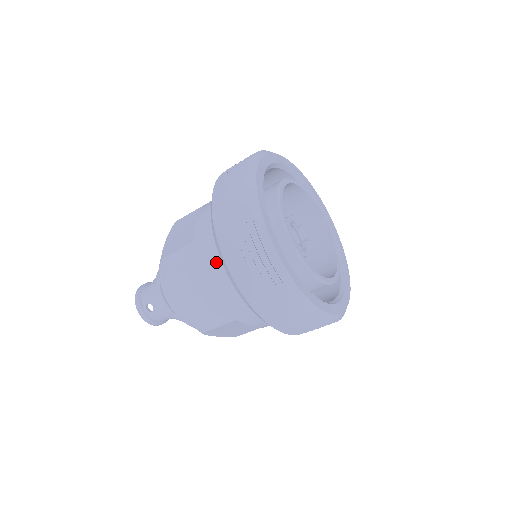
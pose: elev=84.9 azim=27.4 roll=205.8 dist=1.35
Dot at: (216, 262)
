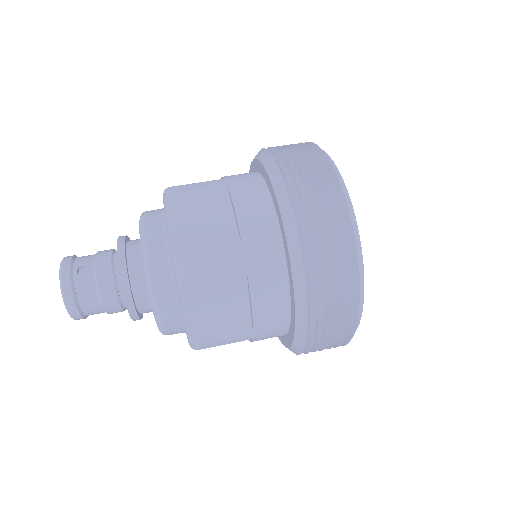
Dot at: (252, 190)
